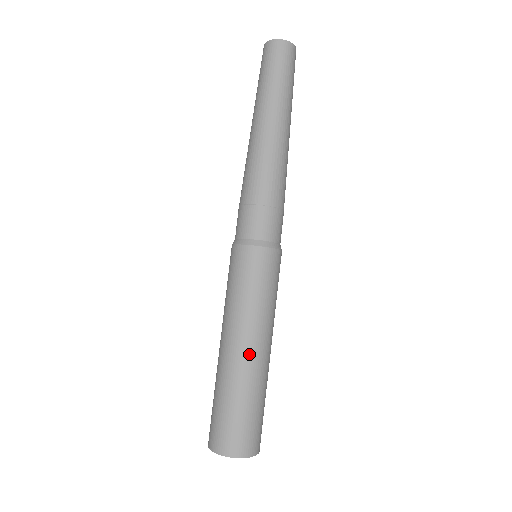
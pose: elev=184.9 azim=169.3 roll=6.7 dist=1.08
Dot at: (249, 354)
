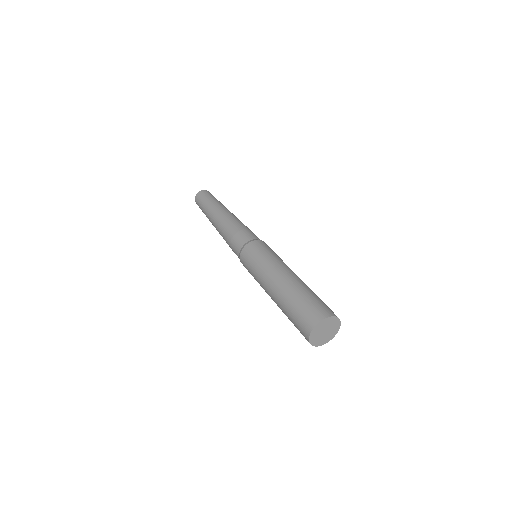
Dot at: (297, 276)
